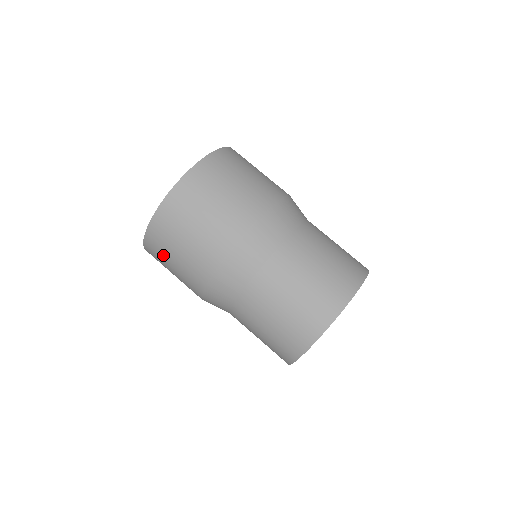
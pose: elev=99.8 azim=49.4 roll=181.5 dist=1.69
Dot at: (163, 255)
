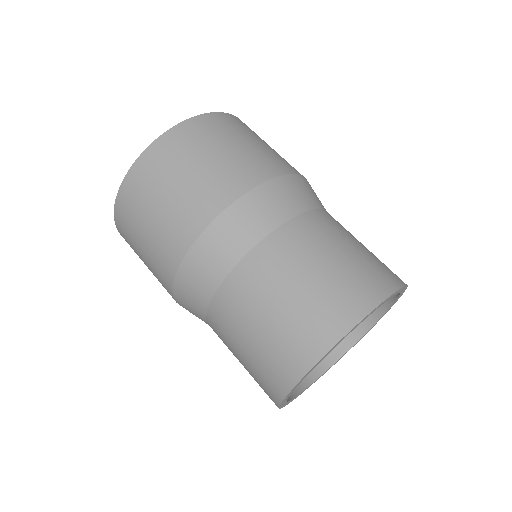
Dot at: (163, 175)
